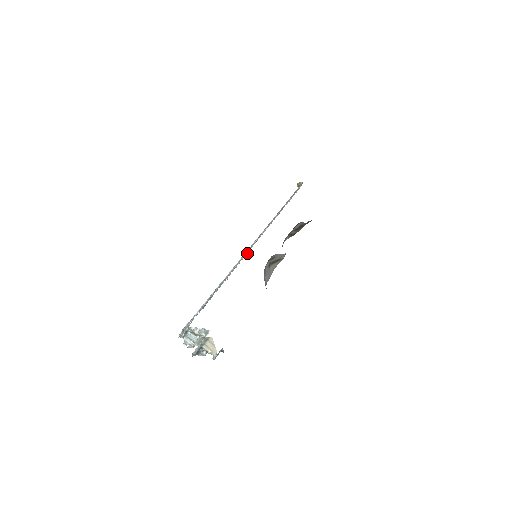
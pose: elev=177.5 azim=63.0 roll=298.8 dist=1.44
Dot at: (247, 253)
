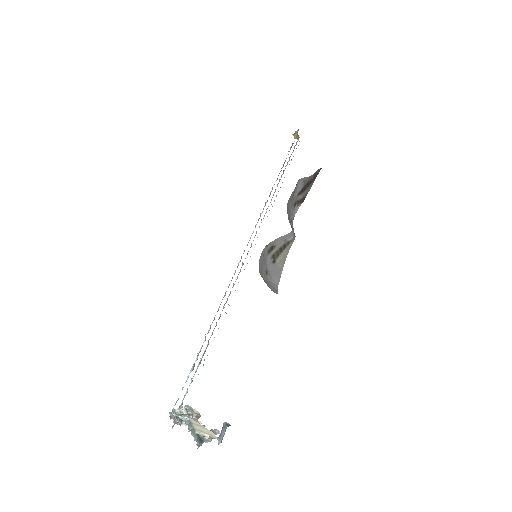
Dot at: occluded
